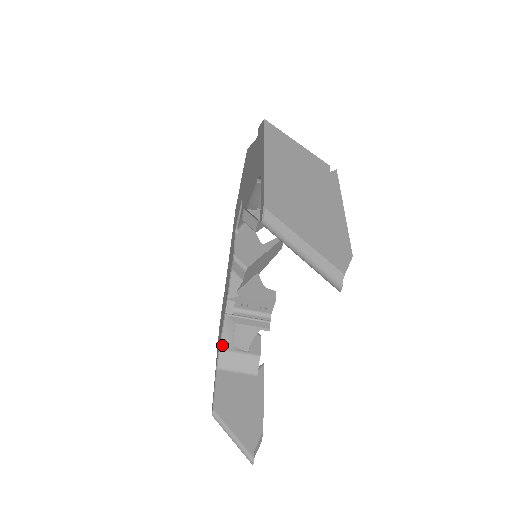
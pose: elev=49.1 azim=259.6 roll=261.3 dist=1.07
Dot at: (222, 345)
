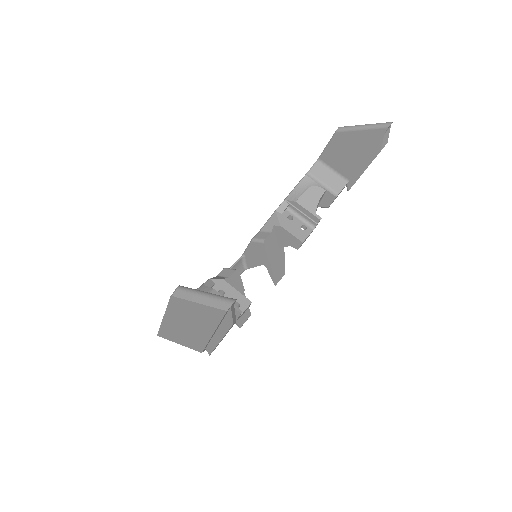
Dot at: occluded
